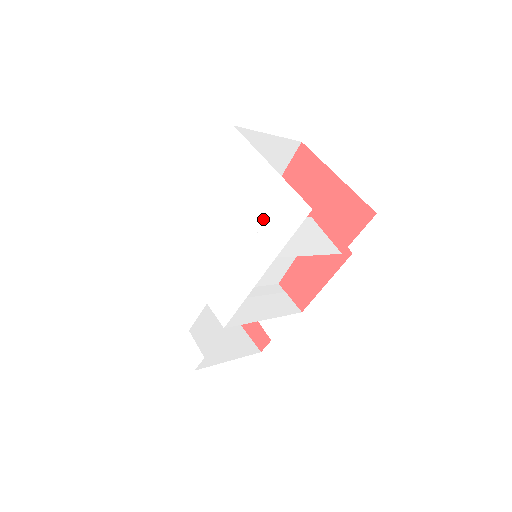
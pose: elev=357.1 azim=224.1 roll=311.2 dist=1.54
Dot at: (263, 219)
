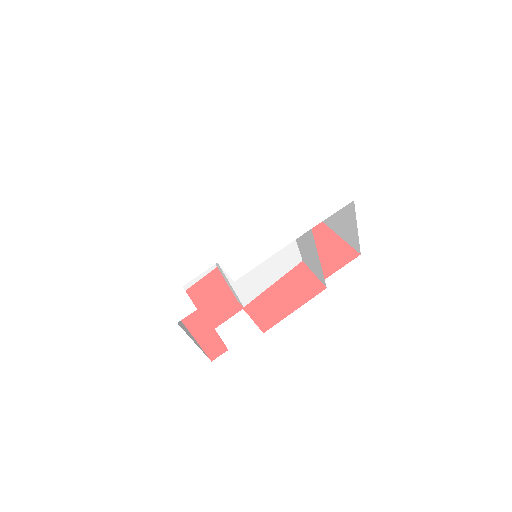
Dot at: (303, 204)
